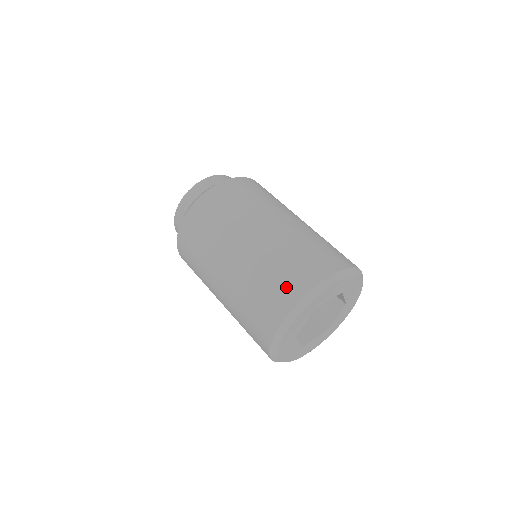
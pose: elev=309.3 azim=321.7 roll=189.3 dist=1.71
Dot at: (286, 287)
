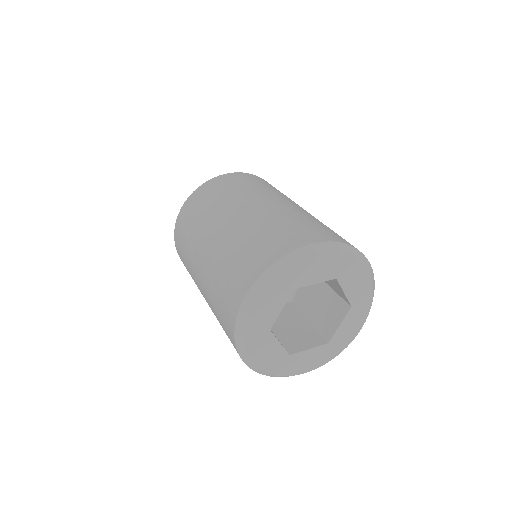
Dot at: (255, 257)
